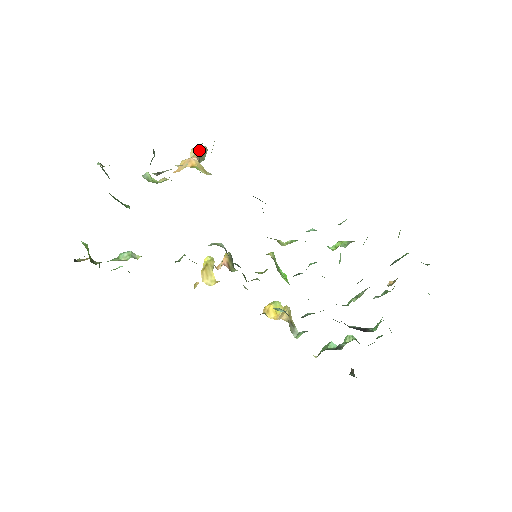
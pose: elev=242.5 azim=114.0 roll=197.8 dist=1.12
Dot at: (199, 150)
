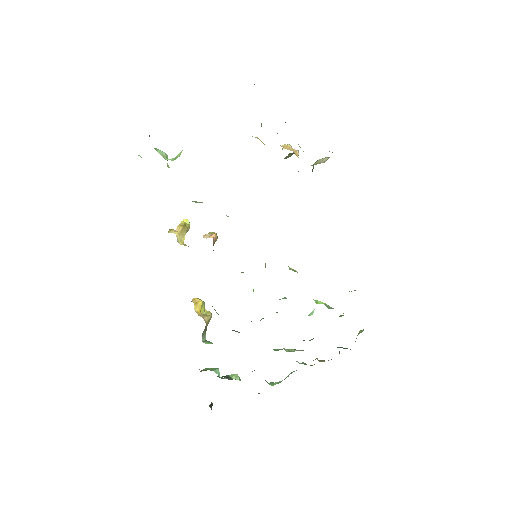
Dot at: (298, 150)
